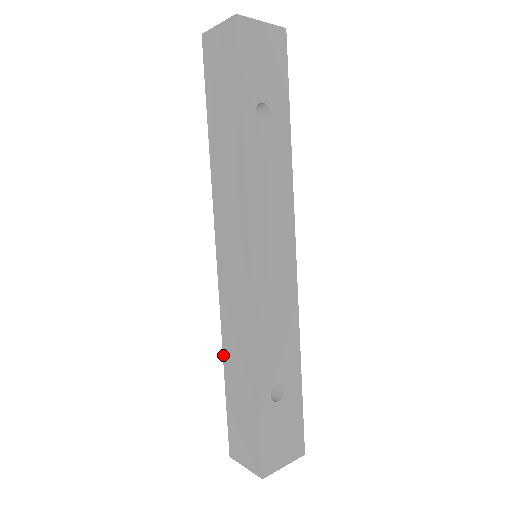
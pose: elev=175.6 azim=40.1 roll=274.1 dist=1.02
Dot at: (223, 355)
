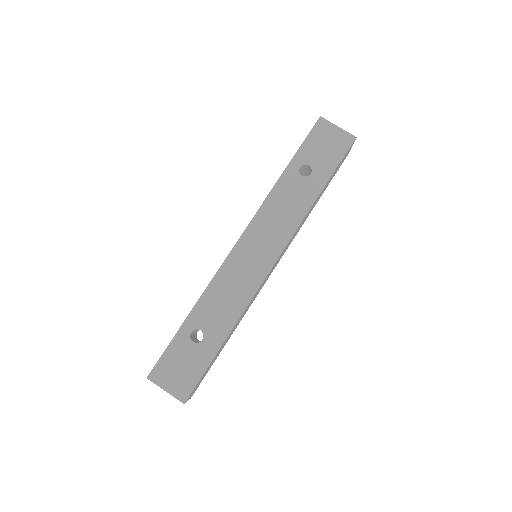
Dot at: occluded
